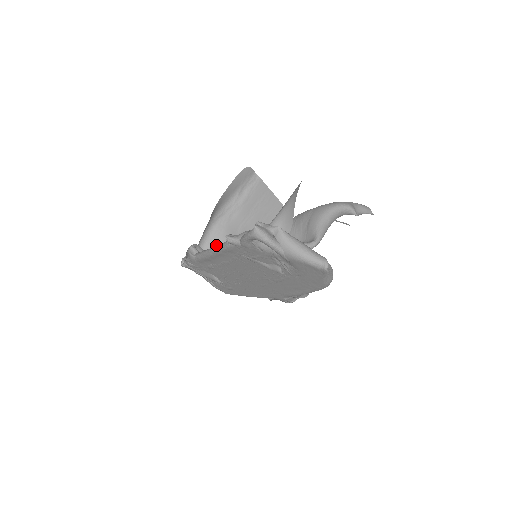
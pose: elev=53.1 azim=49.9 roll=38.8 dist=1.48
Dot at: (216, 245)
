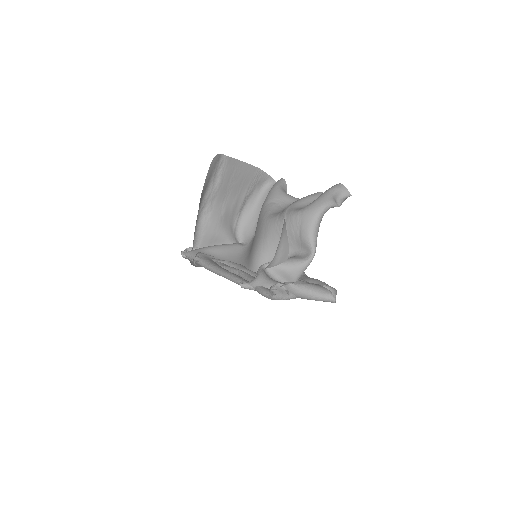
Dot at: (208, 233)
